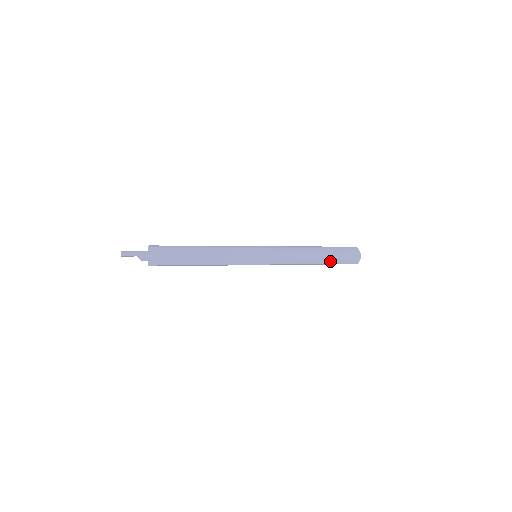
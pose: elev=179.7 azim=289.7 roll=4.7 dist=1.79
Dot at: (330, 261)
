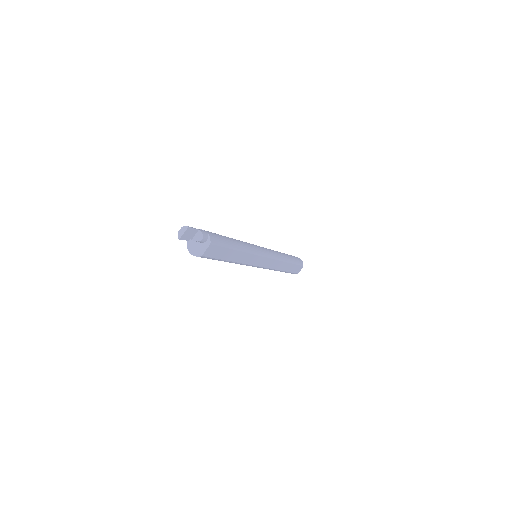
Dot at: (293, 261)
